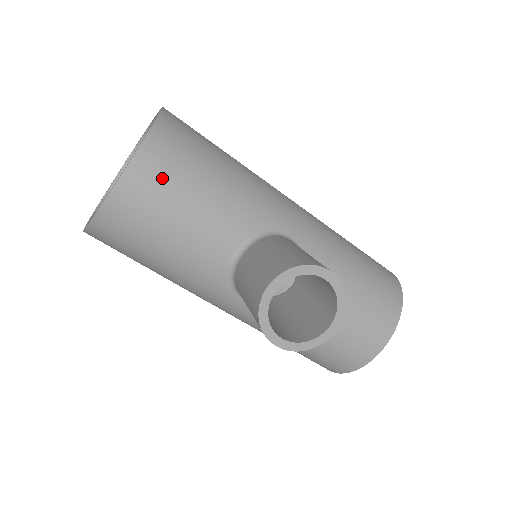
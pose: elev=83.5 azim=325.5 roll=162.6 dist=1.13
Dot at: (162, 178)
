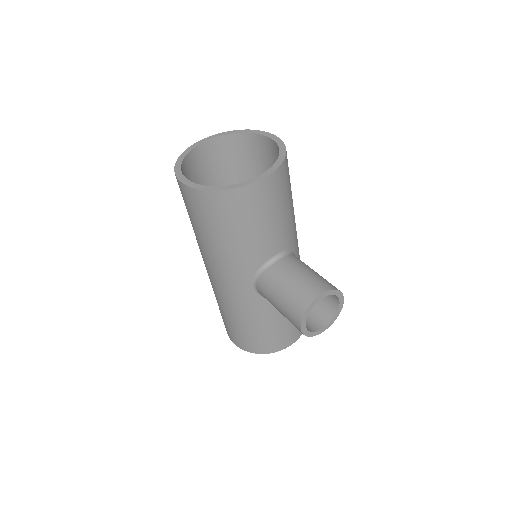
Dot at: (277, 192)
